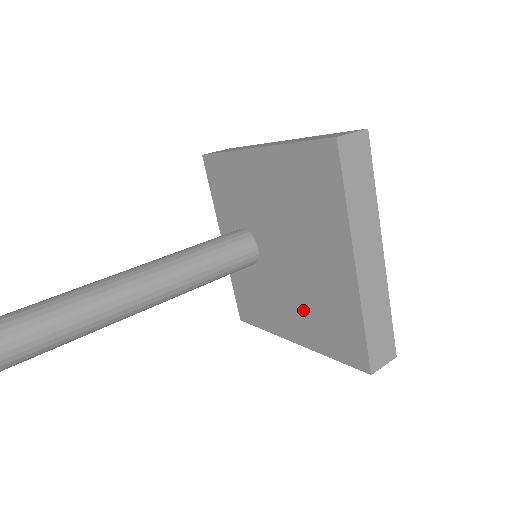
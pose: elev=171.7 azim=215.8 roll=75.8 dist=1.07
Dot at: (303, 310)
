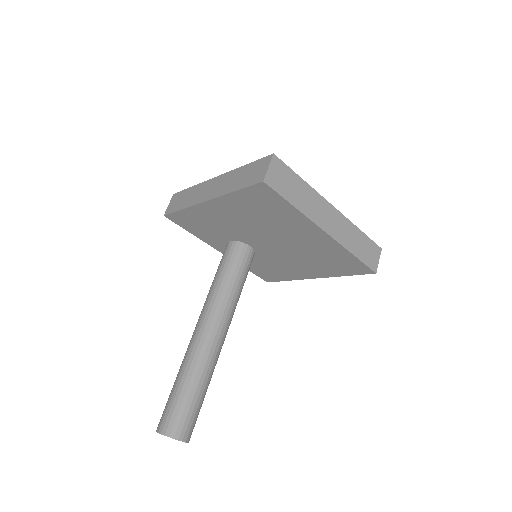
Dot at: (308, 263)
